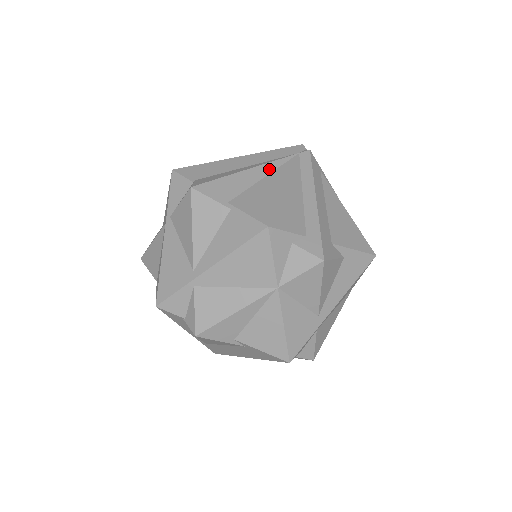
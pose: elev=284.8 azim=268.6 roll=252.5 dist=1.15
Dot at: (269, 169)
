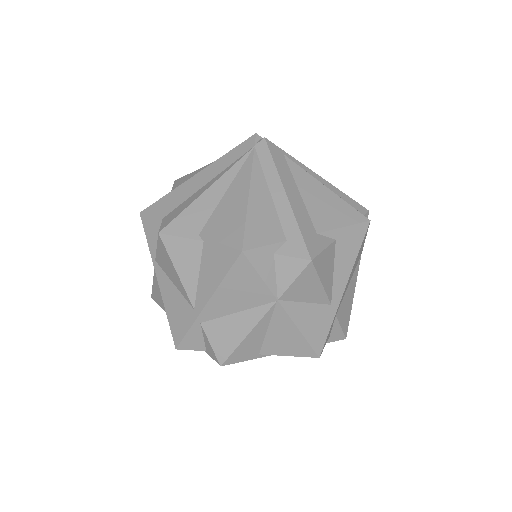
Dot at: (229, 179)
